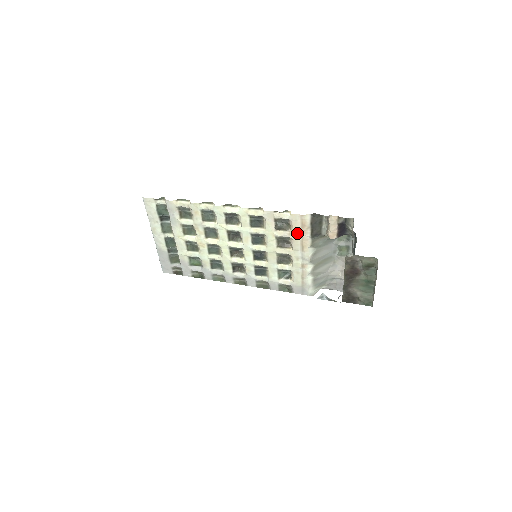
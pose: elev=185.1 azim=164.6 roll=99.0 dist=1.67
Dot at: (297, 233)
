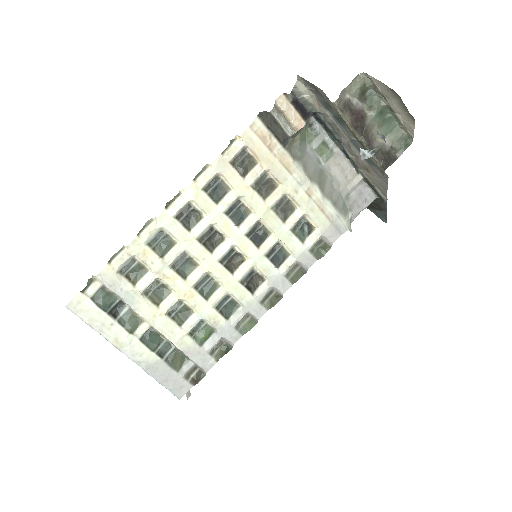
Dot at: (266, 156)
